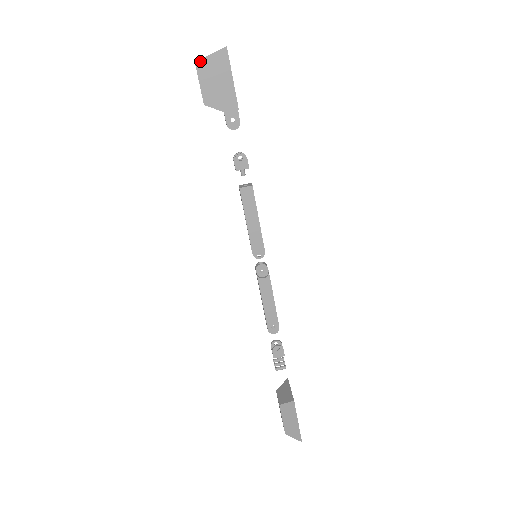
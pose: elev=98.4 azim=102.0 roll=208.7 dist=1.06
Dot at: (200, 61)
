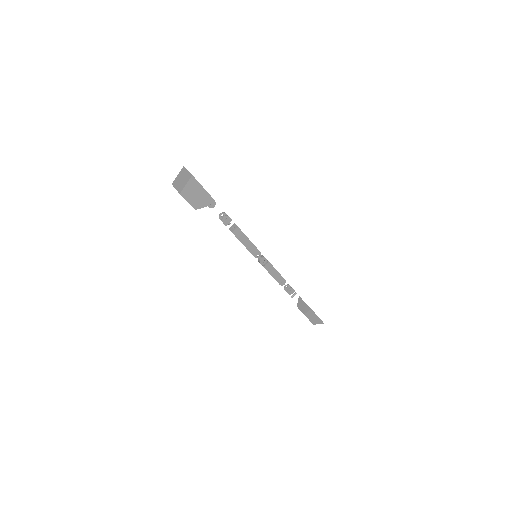
Dot at: (182, 191)
